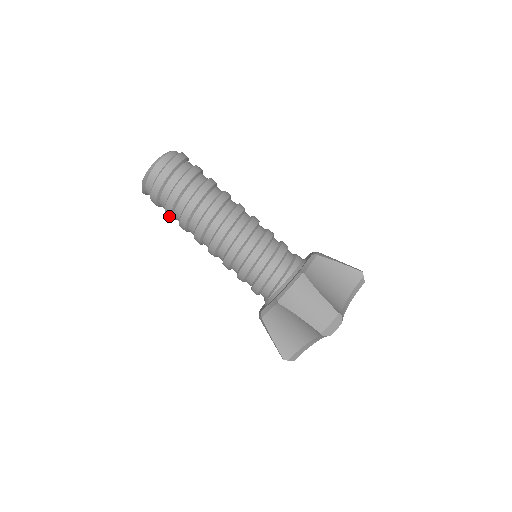
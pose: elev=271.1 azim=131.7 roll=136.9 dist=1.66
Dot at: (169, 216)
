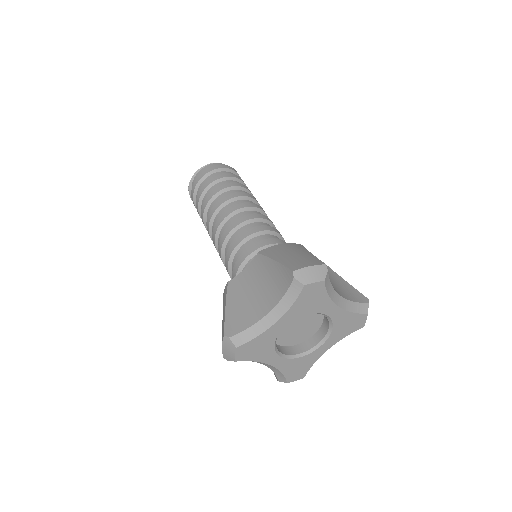
Dot at: (198, 200)
